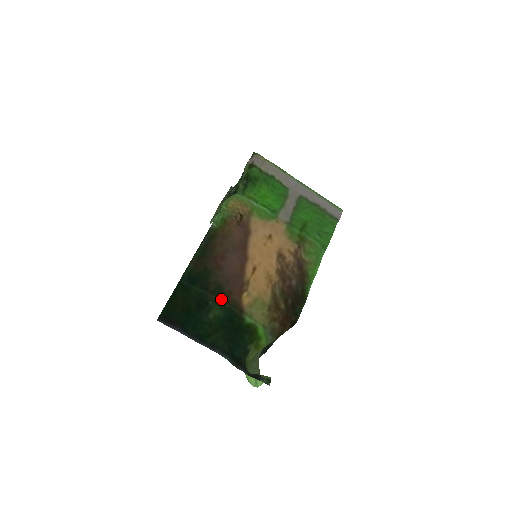
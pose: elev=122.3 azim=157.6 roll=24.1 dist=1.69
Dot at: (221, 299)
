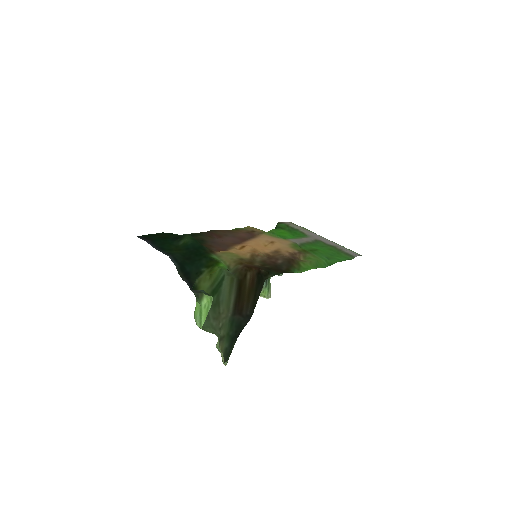
Dot at: occluded
